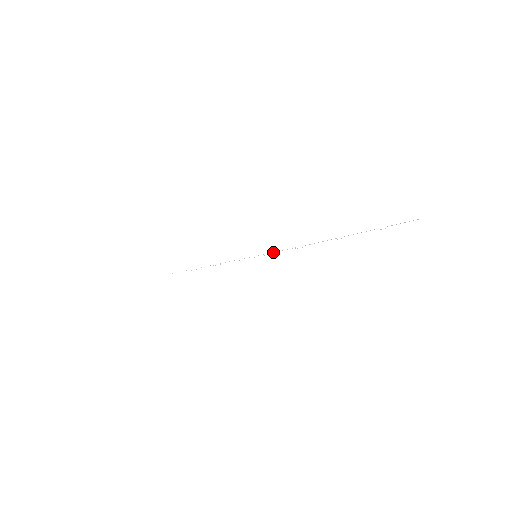
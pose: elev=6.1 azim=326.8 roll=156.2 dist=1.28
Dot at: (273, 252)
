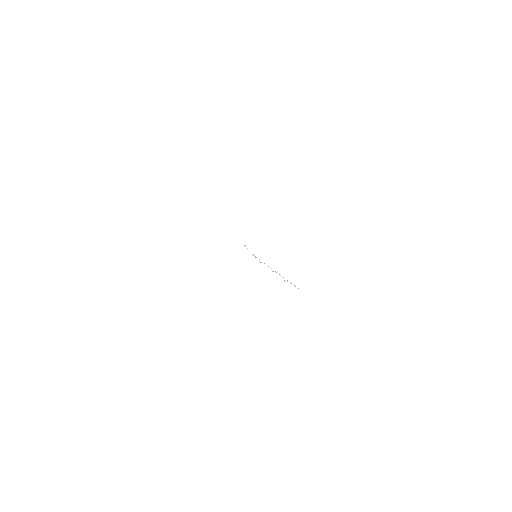
Dot at: occluded
